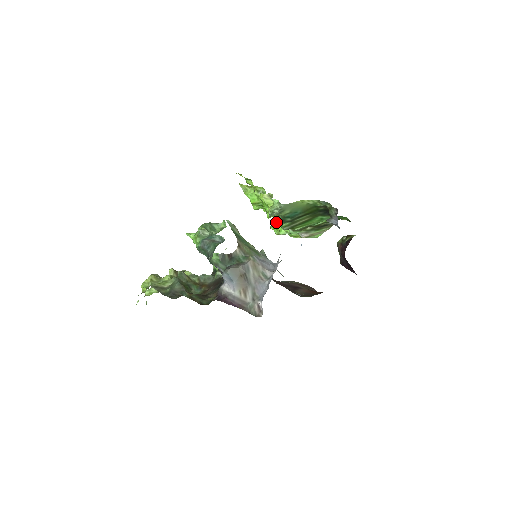
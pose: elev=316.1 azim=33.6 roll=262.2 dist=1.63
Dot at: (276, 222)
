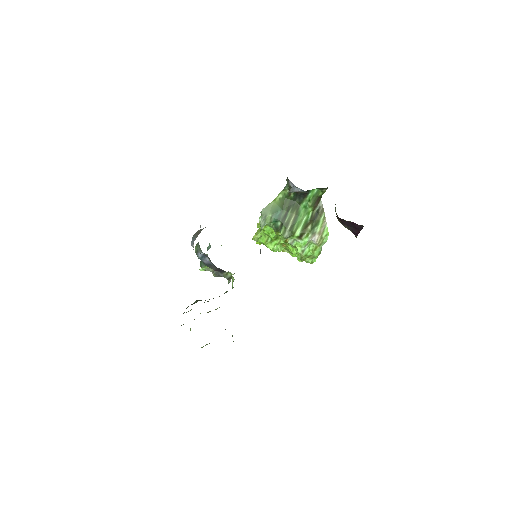
Dot at: (281, 239)
